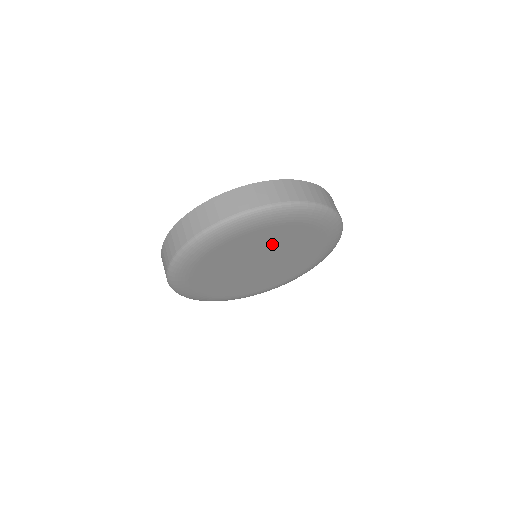
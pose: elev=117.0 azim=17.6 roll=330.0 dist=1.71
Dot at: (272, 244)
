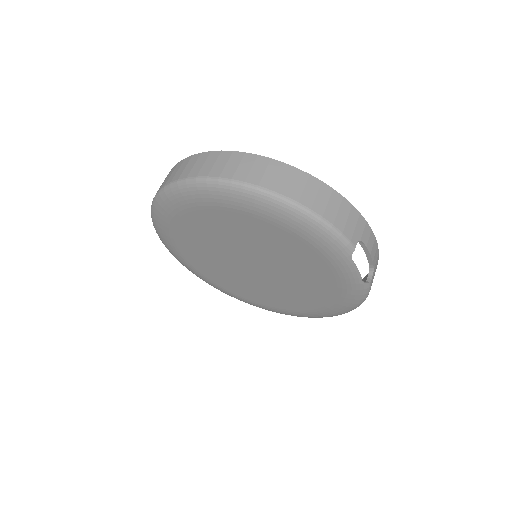
Dot at: (224, 237)
